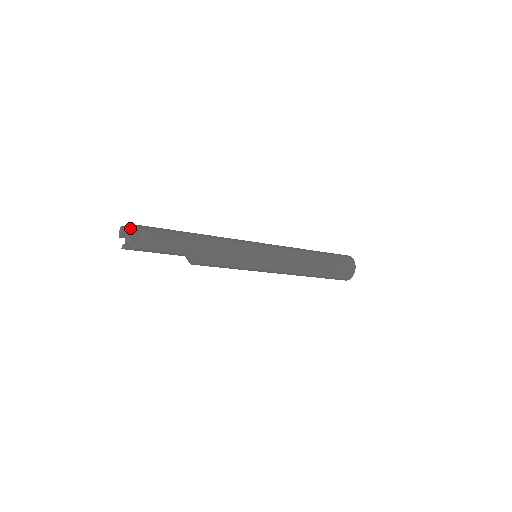
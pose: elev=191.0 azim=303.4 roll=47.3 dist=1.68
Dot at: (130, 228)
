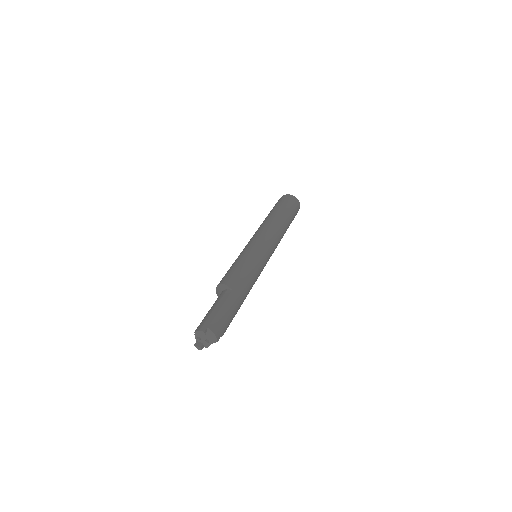
Dot at: (213, 339)
